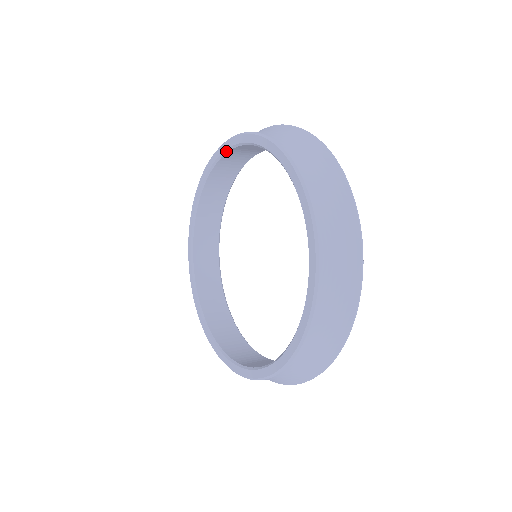
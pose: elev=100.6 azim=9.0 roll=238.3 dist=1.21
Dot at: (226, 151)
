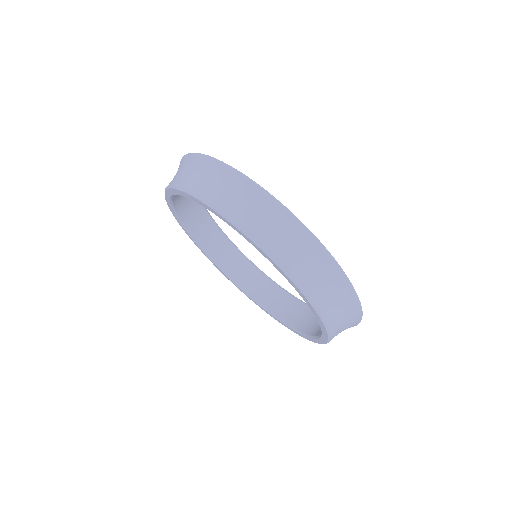
Dot at: (181, 223)
